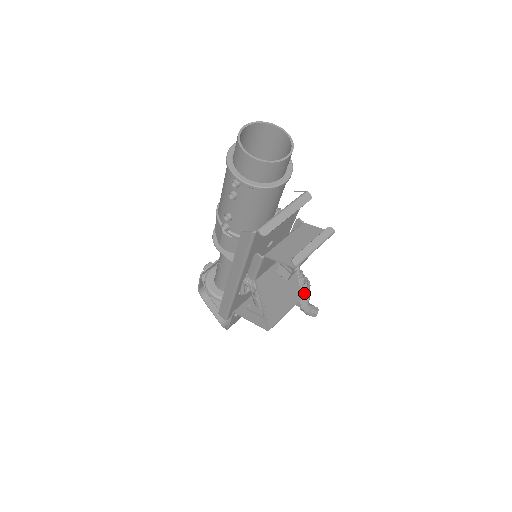
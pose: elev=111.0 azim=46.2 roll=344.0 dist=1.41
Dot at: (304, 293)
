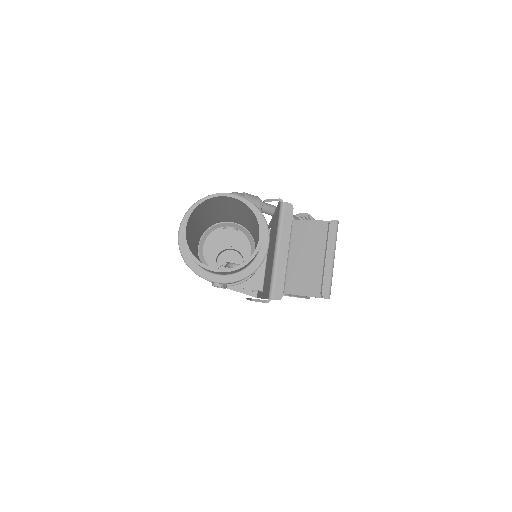
Dot at: occluded
